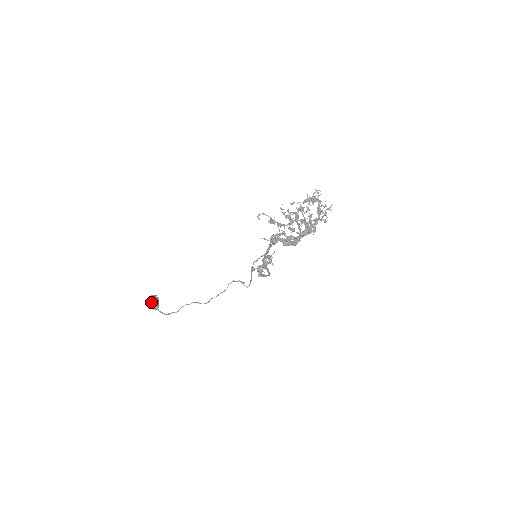
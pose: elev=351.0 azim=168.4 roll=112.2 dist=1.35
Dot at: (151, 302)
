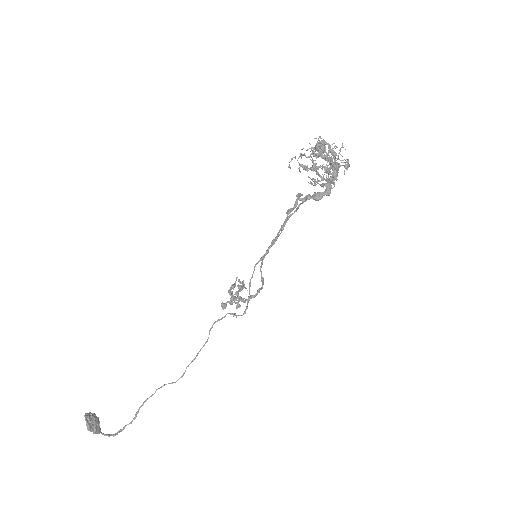
Dot at: (89, 423)
